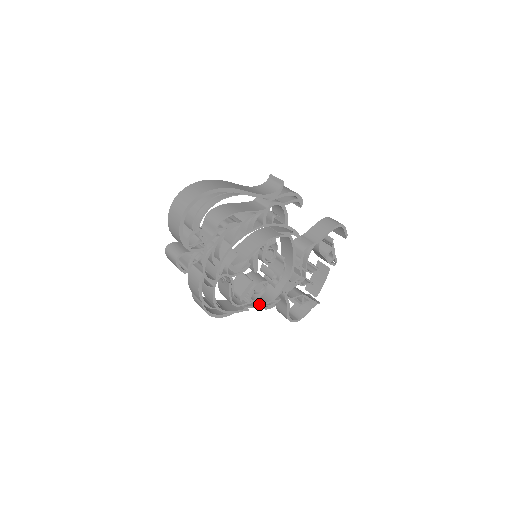
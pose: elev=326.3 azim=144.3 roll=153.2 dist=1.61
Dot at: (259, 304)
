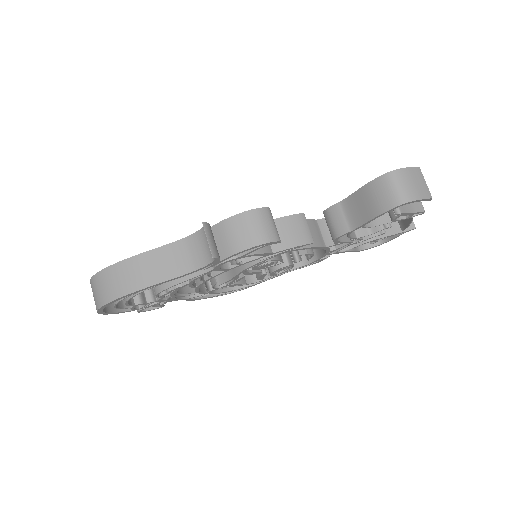
Dot at: (298, 263)
